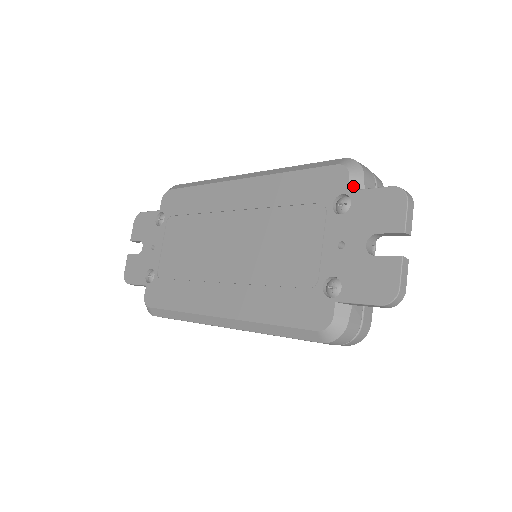
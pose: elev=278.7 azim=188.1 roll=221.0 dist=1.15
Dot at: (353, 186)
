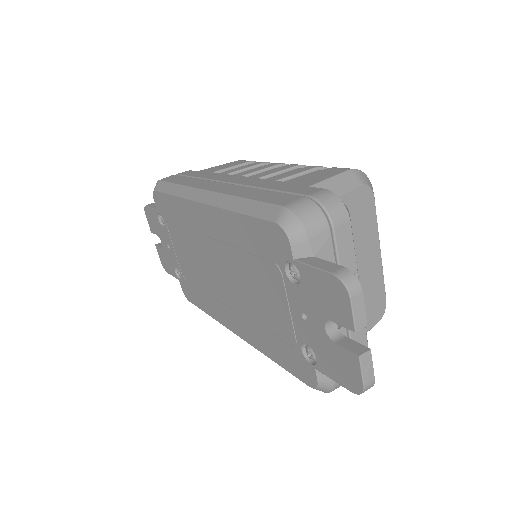
Dot at: (297, 253)
